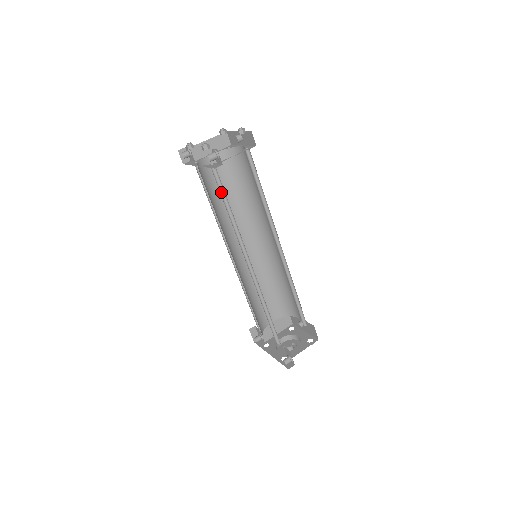
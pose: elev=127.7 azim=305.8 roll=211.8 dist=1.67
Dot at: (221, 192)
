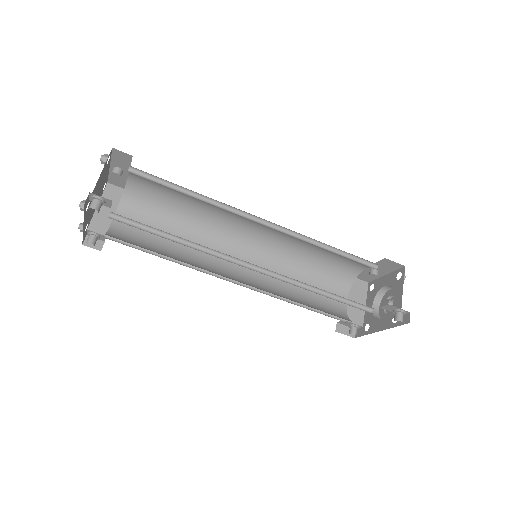
Dot at: (148, 231)
